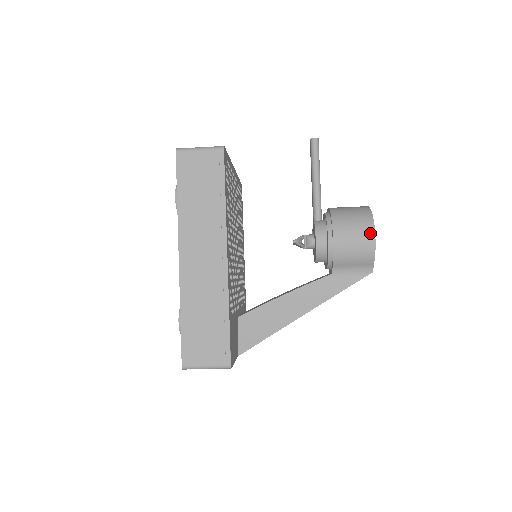
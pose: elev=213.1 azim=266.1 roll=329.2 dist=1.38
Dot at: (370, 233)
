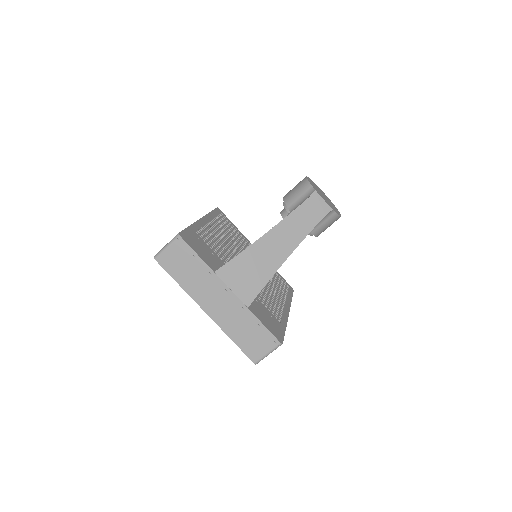
Dot at: occluded
